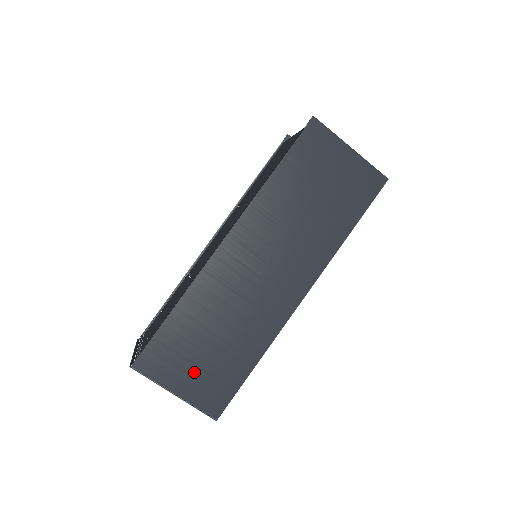
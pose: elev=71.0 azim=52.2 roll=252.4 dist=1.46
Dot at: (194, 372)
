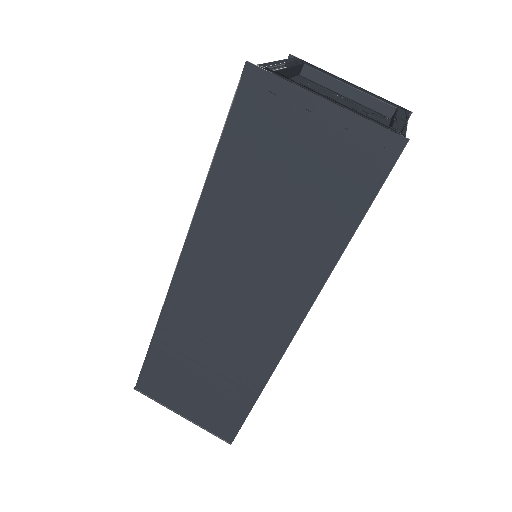
Dot at: (194, 399)
